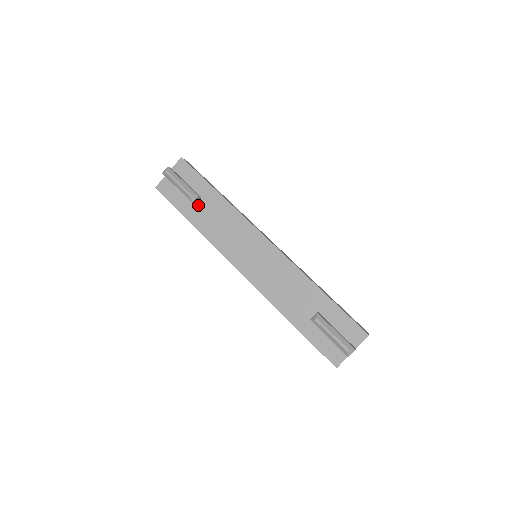
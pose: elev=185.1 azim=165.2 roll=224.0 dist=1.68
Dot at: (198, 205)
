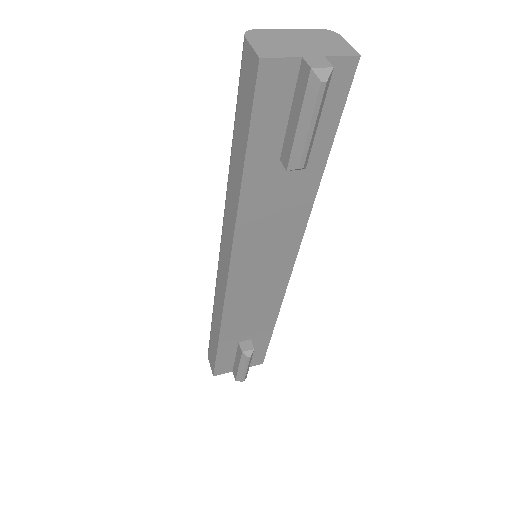
Dot at: (282, 164)
